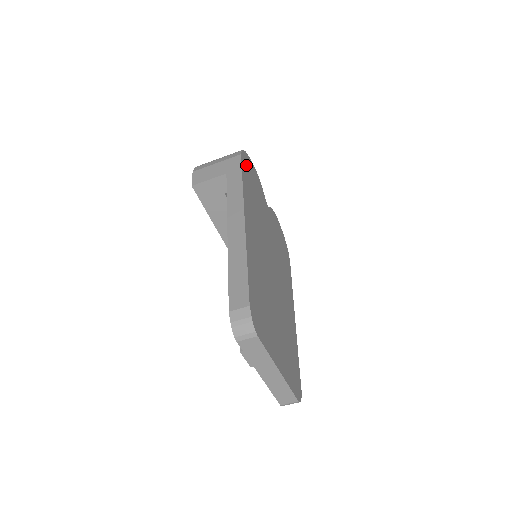
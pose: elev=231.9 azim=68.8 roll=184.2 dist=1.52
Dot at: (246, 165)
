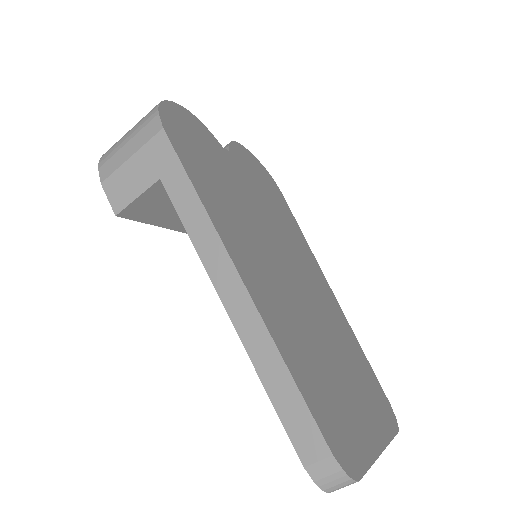
Dot at: (178, 134)
